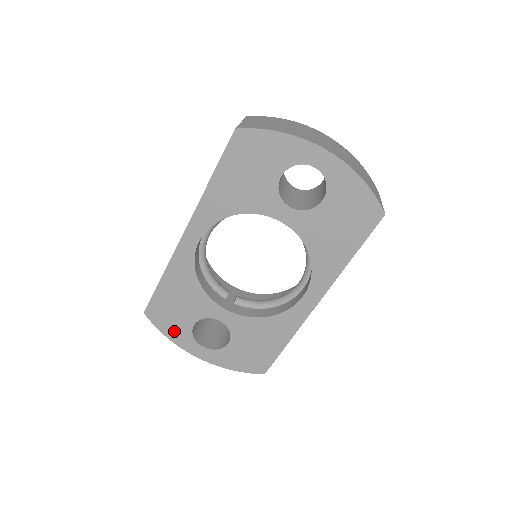
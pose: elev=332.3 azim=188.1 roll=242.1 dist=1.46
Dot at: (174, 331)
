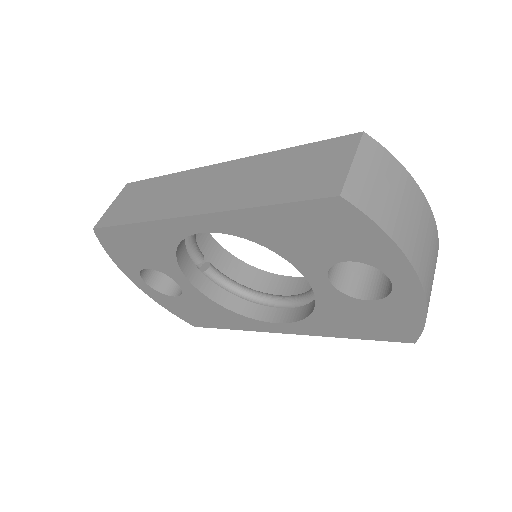
Dot at: (121, 258)
